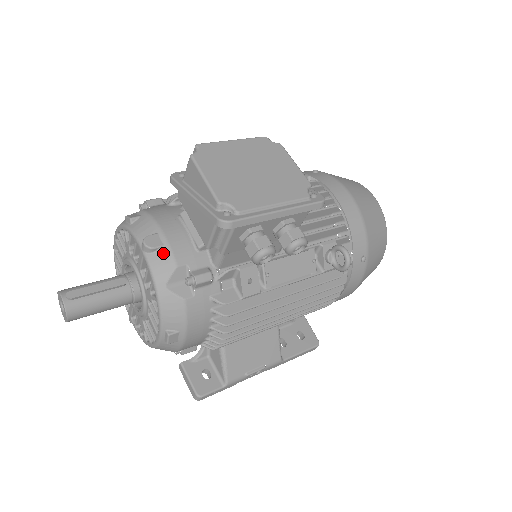
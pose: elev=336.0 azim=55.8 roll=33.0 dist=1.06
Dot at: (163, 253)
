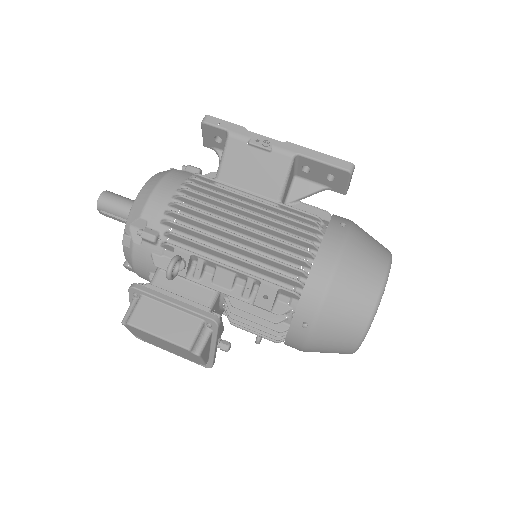
Dot at: occluded
